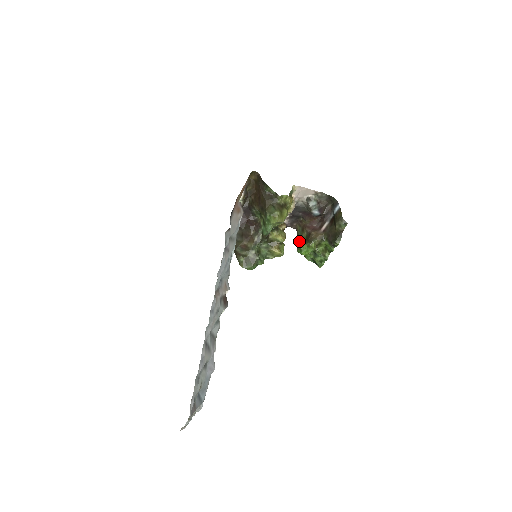
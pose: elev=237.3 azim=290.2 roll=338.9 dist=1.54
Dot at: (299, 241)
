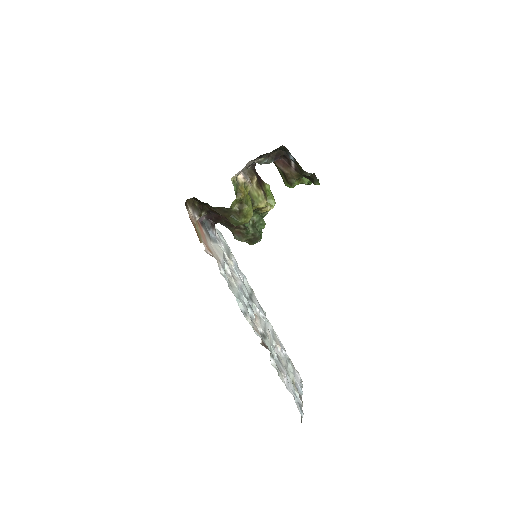
Dot at: occluded
